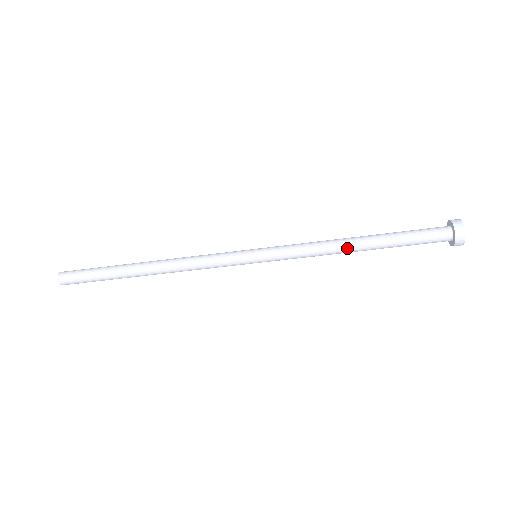
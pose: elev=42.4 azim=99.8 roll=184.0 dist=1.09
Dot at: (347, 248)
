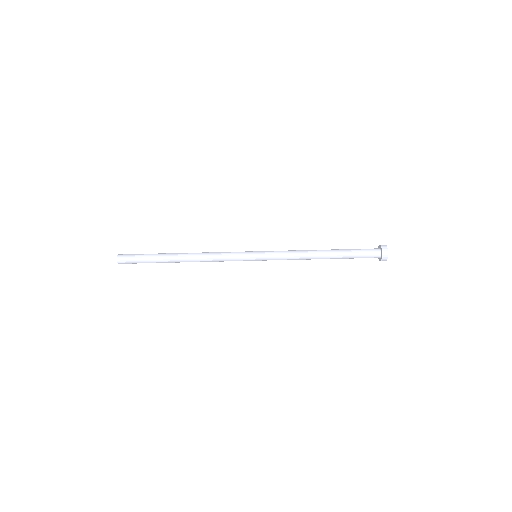
Dot at: (316, 257)
